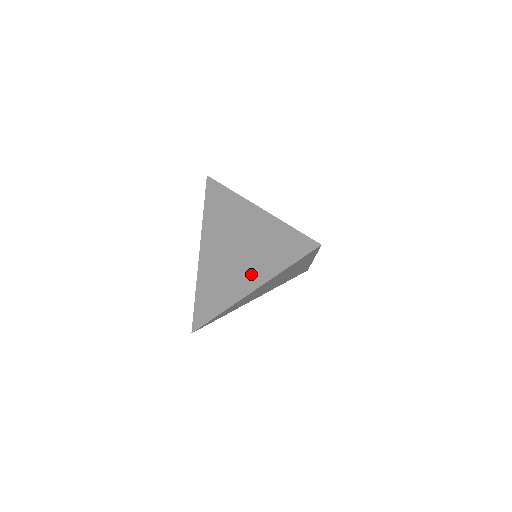
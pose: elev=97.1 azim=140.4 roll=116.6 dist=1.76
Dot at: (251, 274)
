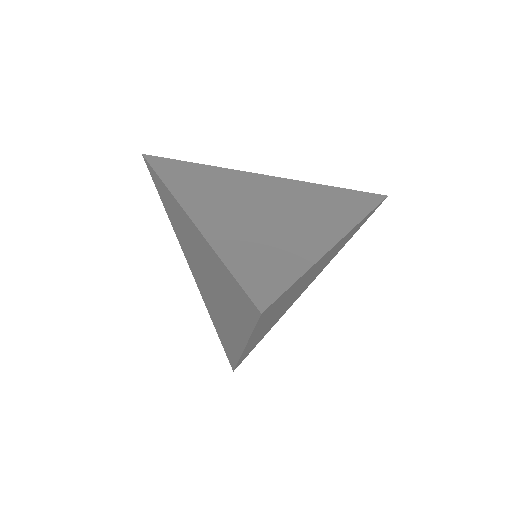
Dot at: (231, 324)
